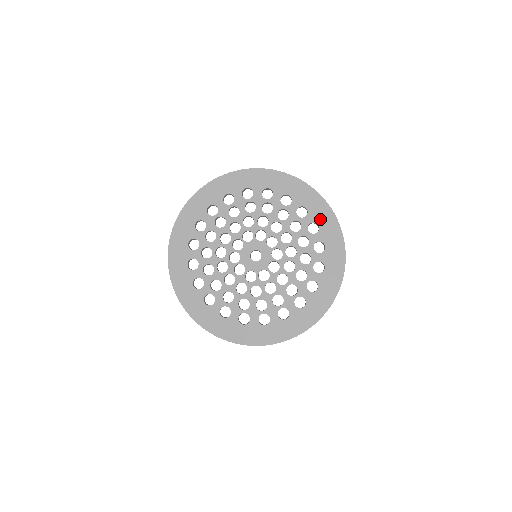
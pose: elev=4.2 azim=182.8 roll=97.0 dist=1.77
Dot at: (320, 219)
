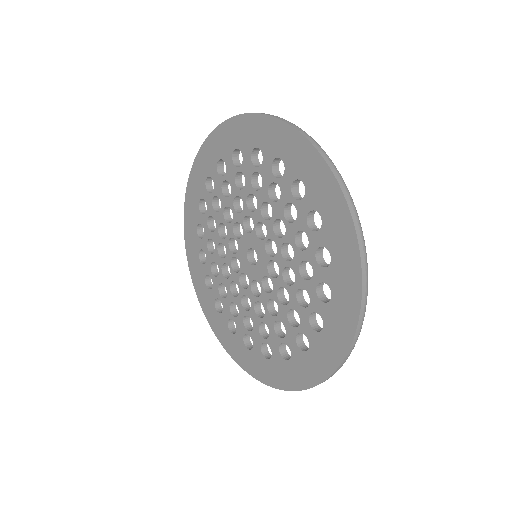
Dot at: (335, 247)
